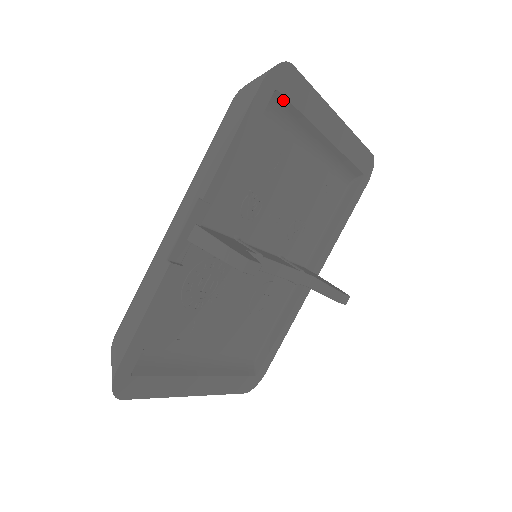
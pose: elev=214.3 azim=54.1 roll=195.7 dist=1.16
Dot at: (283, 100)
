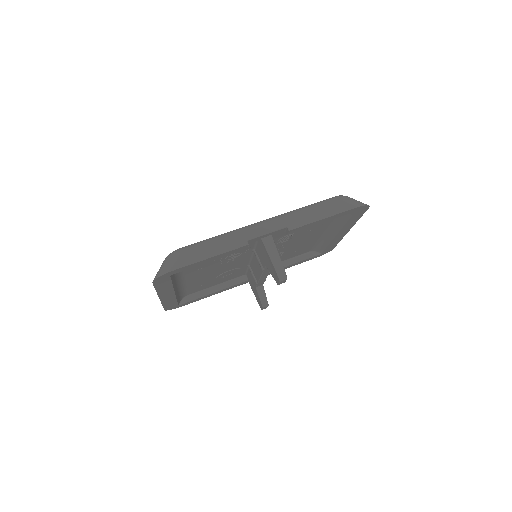
Dot at: (350, 215)
